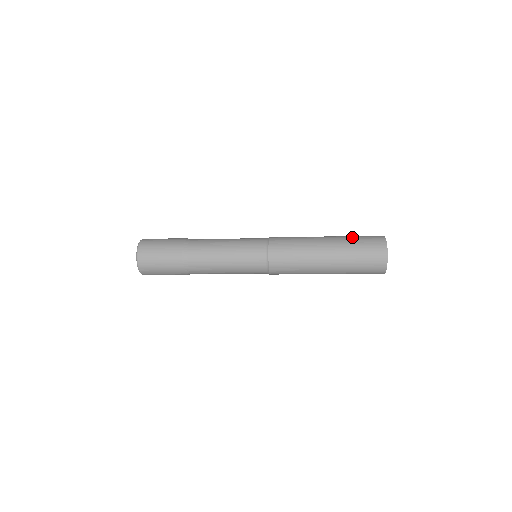
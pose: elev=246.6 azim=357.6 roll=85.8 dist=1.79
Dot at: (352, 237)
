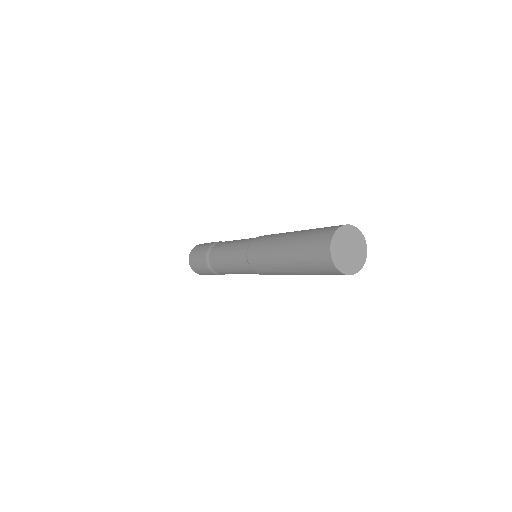
Dot at: (307, 235)
